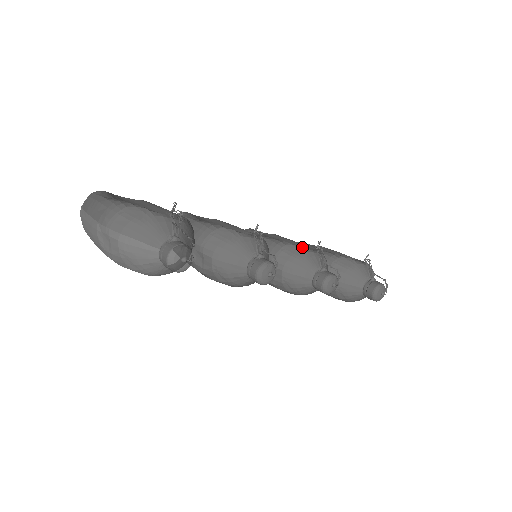
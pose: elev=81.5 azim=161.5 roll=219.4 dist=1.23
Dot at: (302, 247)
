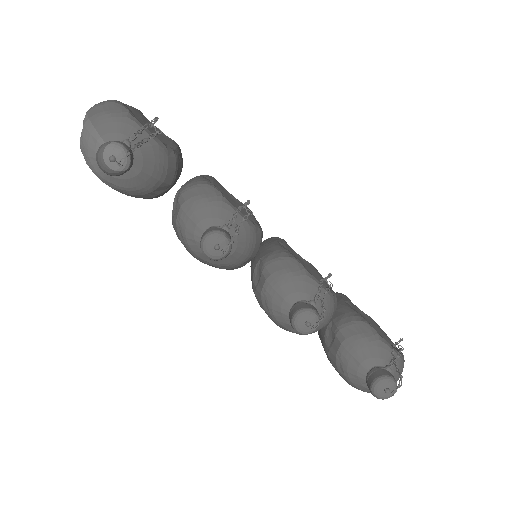
Dot at: (306, 269)
